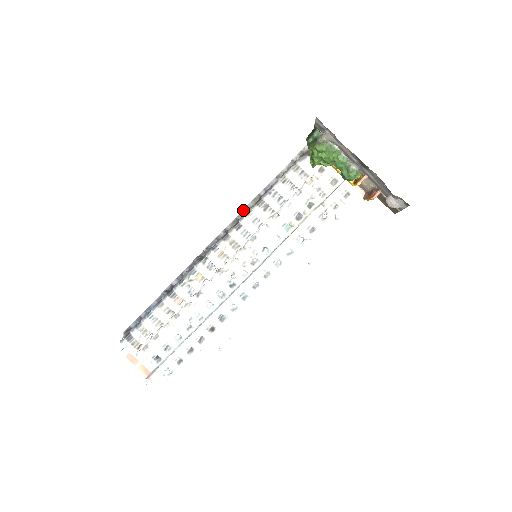
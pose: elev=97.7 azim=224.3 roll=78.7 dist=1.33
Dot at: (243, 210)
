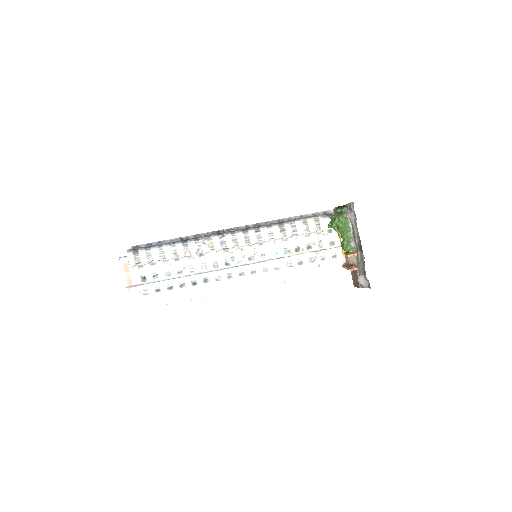
Dot at: (266, 222)
